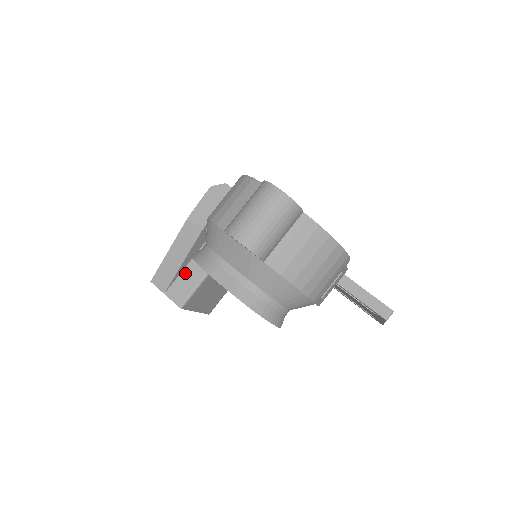
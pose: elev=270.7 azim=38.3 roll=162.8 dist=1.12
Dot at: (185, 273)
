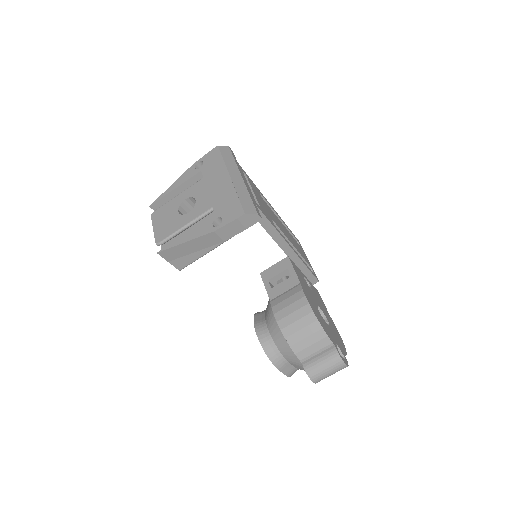
Dot at: occluded
